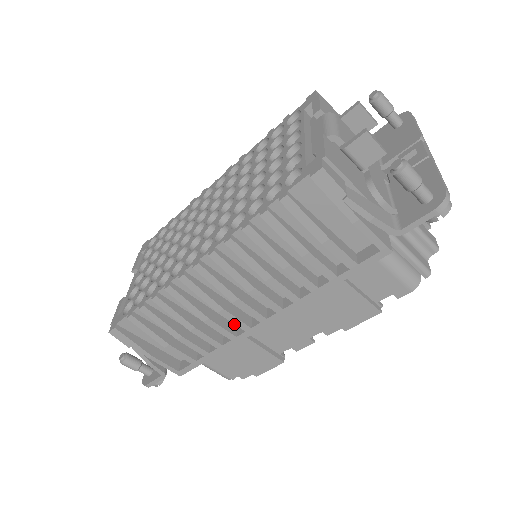
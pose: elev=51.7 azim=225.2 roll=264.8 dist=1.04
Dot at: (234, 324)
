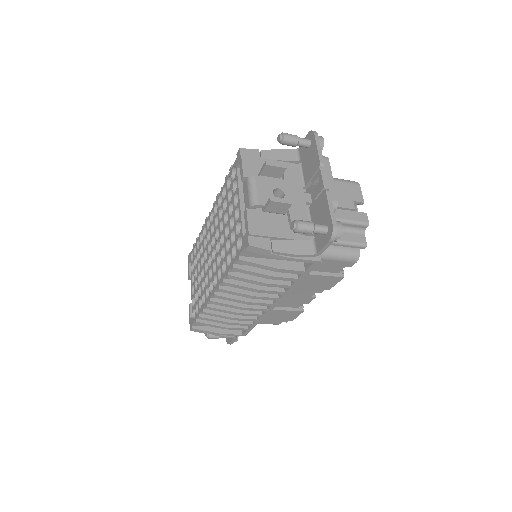
Dot at: occluded
